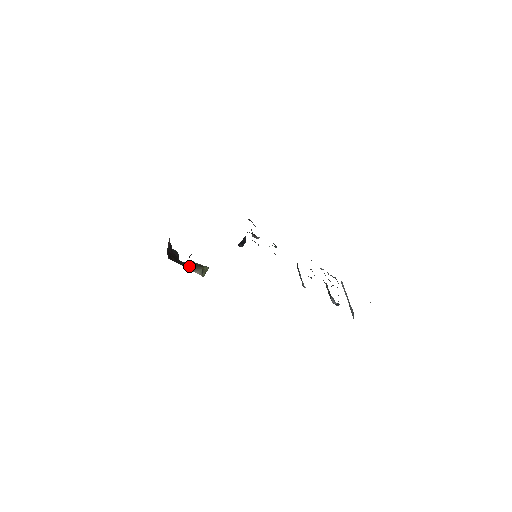
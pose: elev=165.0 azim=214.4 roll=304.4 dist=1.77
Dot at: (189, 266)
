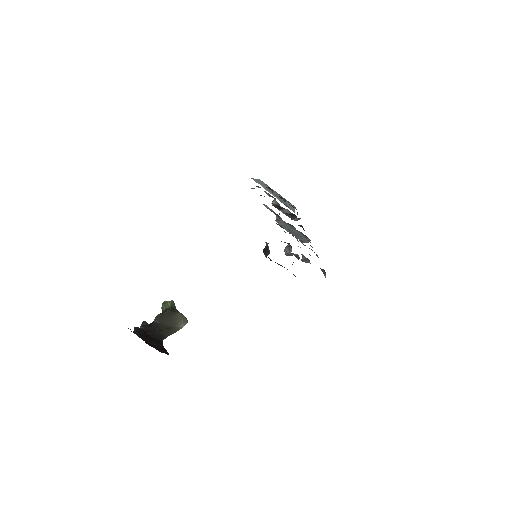
Dot at: (169, 328)
